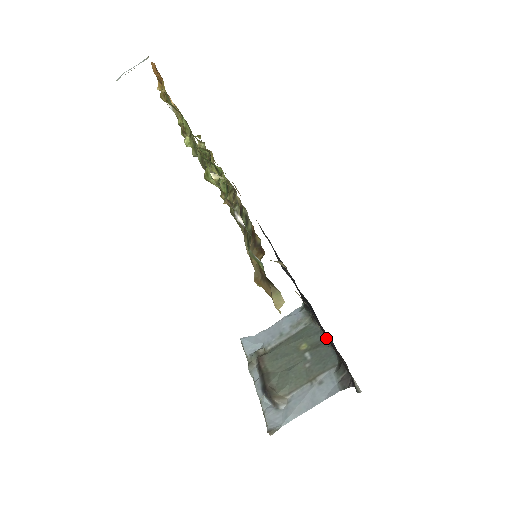
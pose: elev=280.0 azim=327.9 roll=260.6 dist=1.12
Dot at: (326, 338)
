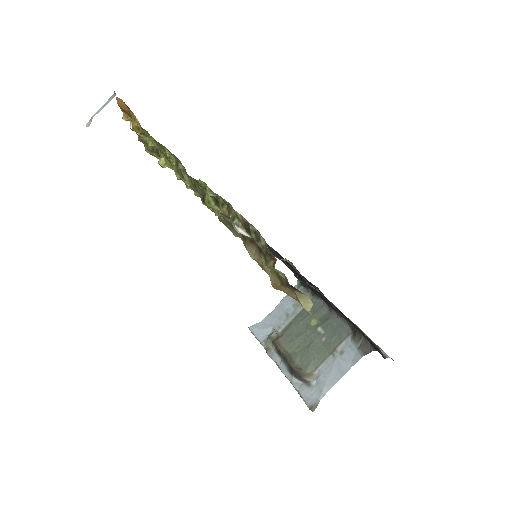
Dot at: (333, 310)
